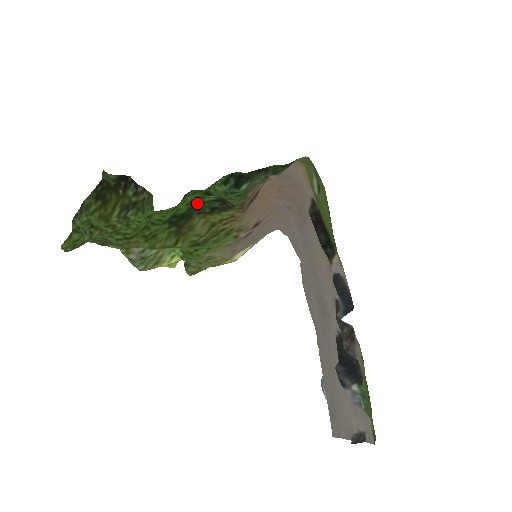
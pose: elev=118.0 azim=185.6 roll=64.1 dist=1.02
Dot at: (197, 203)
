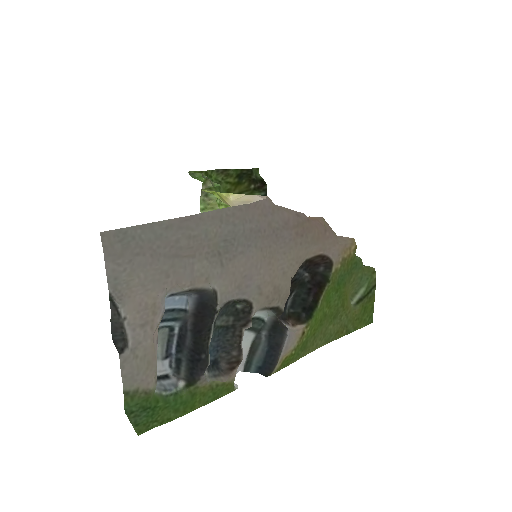
Dot at: occluded
